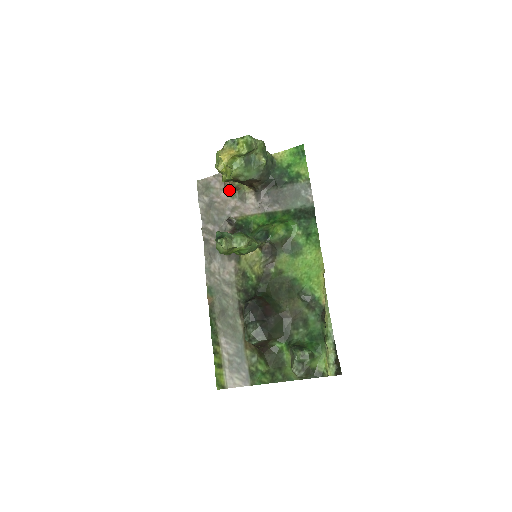
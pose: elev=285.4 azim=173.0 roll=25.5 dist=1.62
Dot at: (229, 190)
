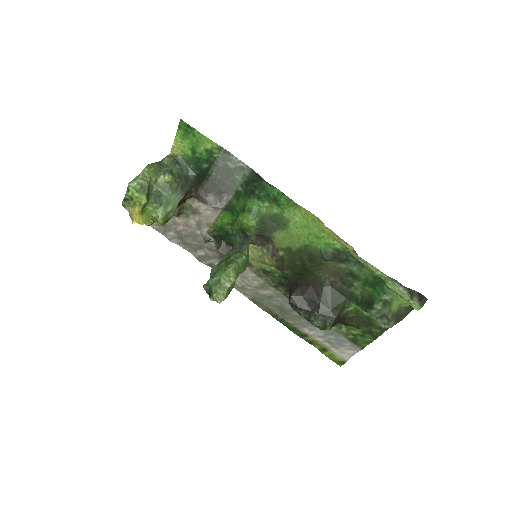
Dot at: (177, 216)
